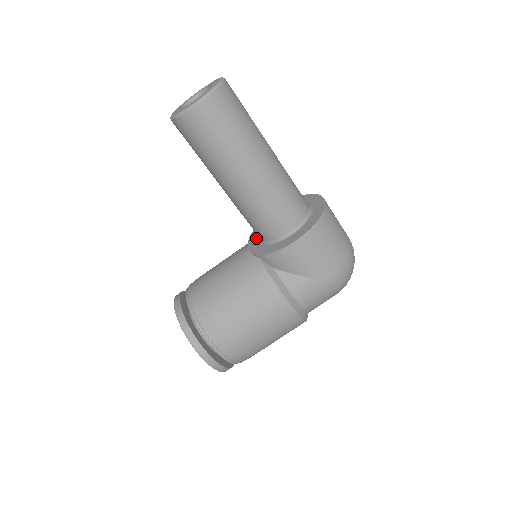
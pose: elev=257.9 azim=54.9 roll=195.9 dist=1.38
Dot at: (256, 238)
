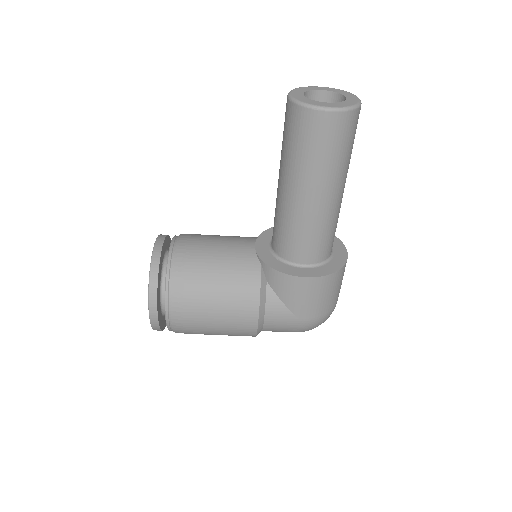
Dot at: (267, 241)
